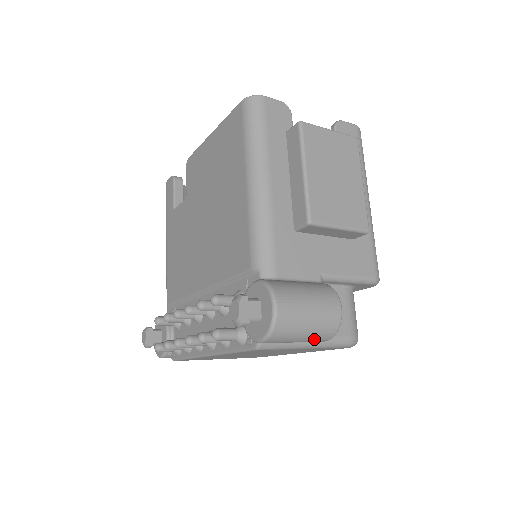
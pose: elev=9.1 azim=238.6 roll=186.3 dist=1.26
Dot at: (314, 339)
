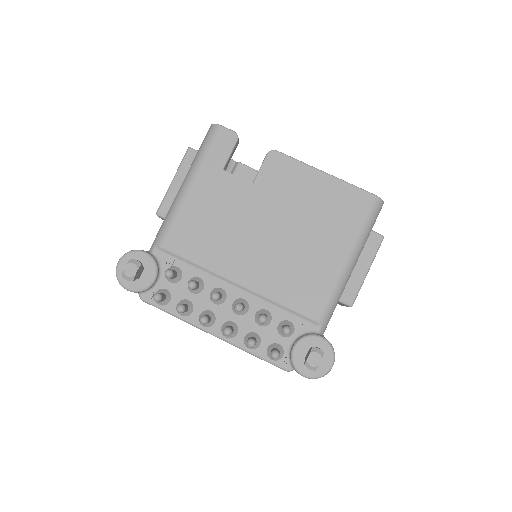
Dot at: occluded
